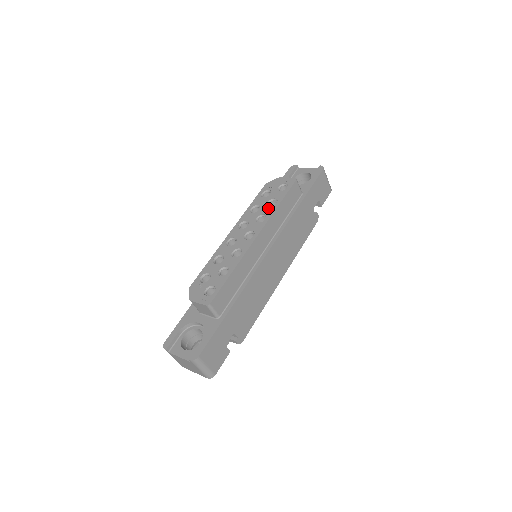
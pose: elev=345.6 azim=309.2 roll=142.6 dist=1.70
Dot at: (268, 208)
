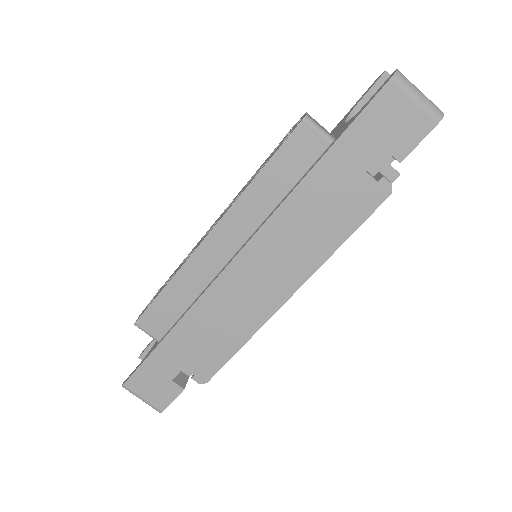
Dot at: occluded
